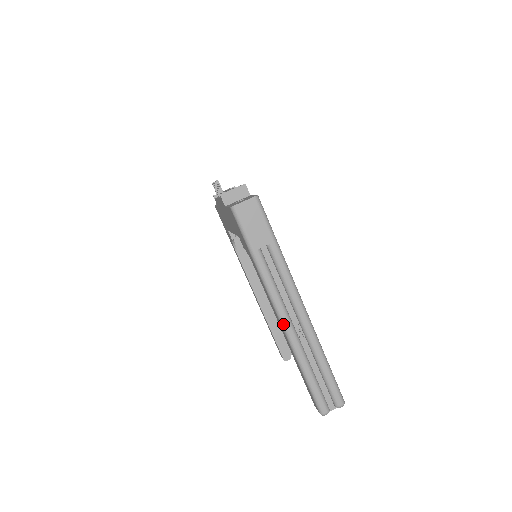
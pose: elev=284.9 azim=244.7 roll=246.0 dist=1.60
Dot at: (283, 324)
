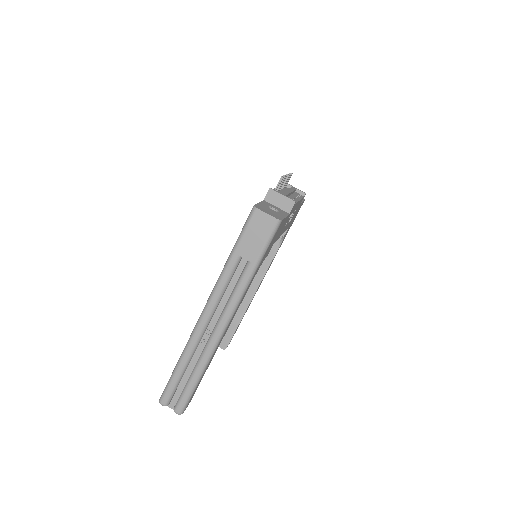
Dot at: (199, 320)
